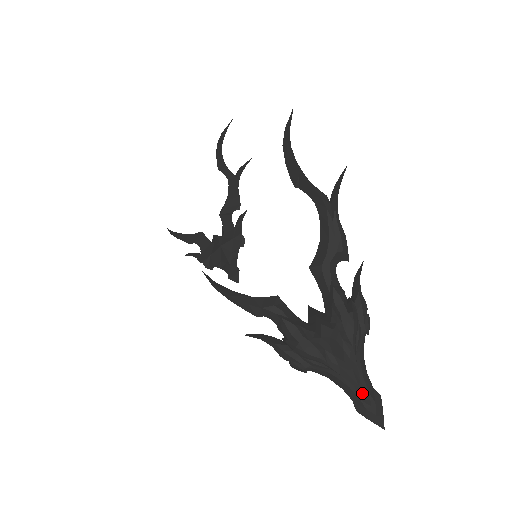
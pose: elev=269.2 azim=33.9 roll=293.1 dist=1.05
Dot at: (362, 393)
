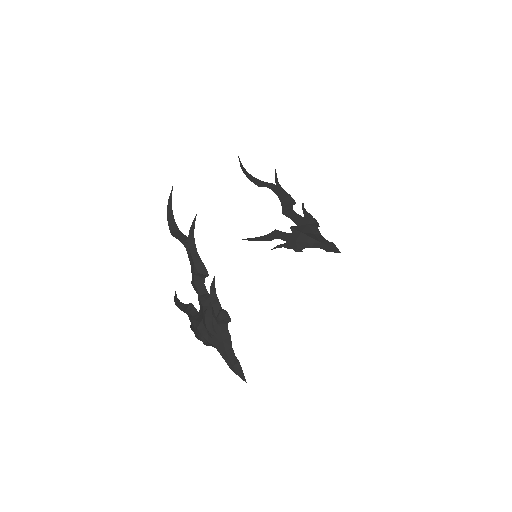
Dot at: occluded
